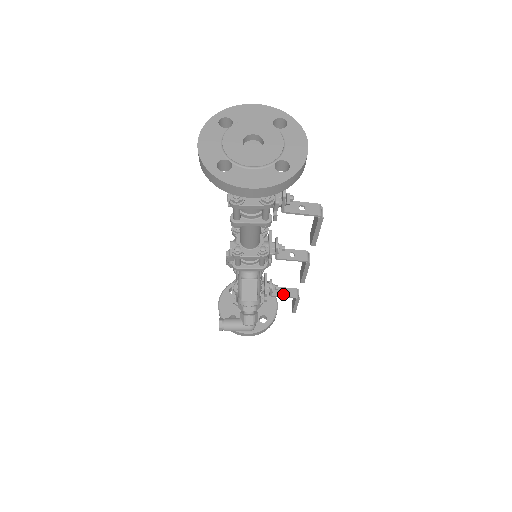
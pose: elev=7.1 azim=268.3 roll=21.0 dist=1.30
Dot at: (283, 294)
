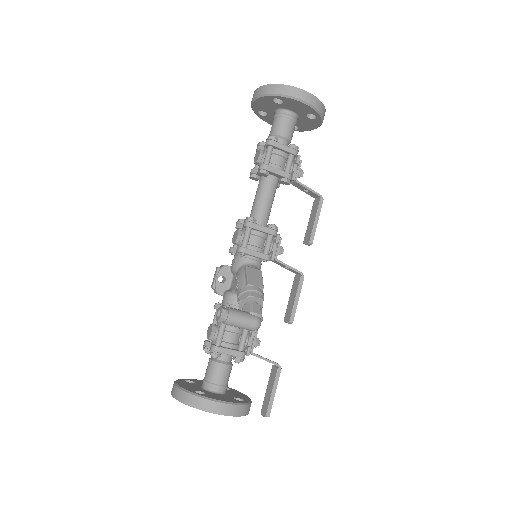
Dot at: occluded
